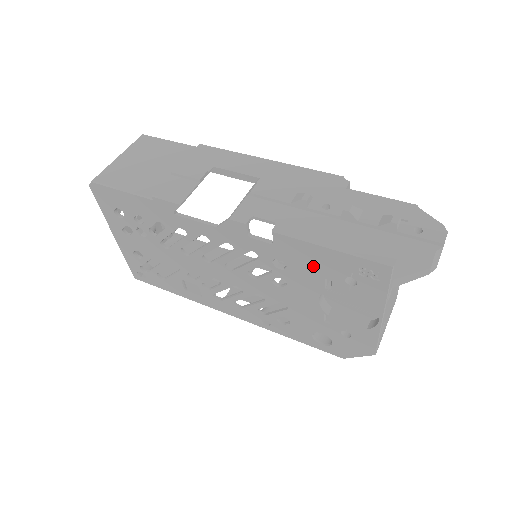
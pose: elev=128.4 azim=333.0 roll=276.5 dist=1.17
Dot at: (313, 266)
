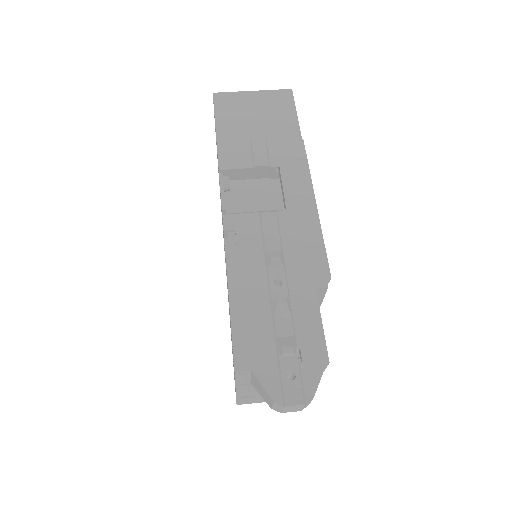
Dot at: occluded
